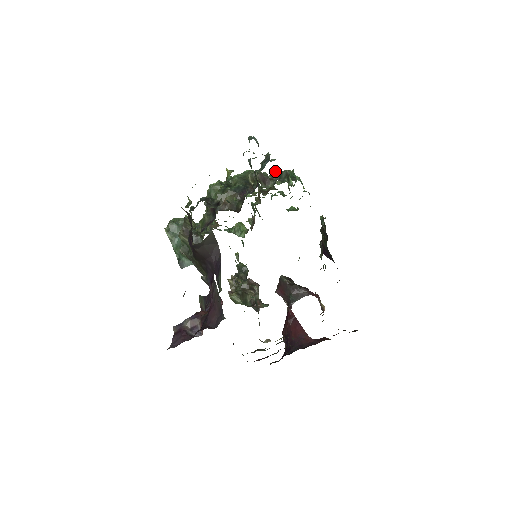
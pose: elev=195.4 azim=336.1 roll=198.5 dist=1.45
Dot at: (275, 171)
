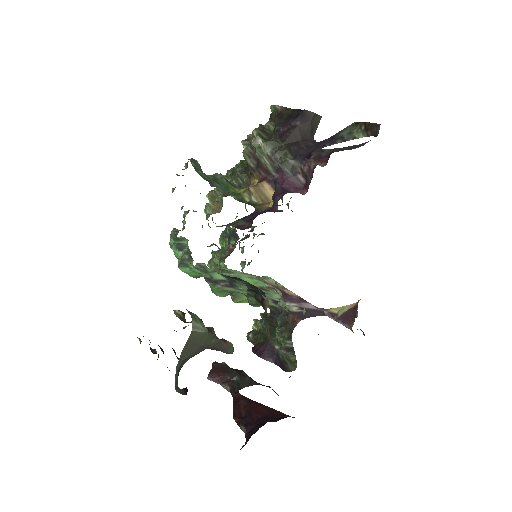
Dot at: occluded
